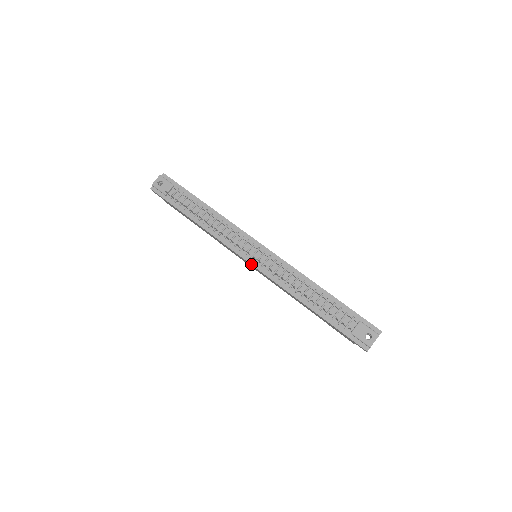
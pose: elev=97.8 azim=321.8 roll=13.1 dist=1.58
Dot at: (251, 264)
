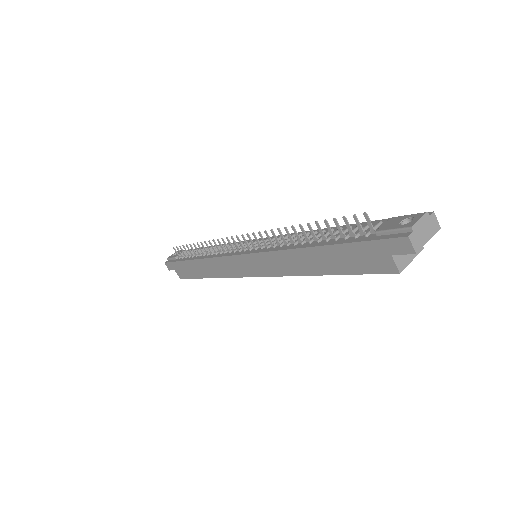
Dot at: (243, 254)
